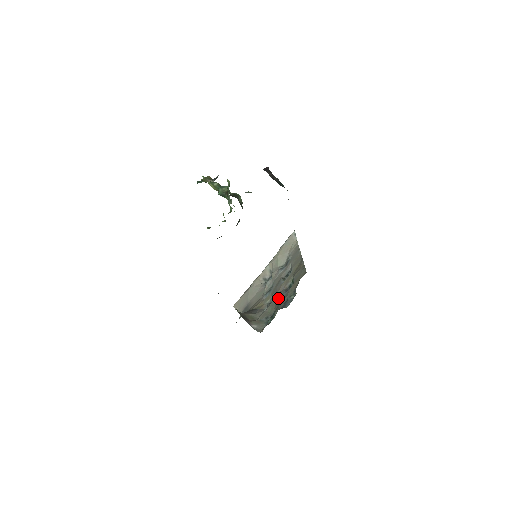
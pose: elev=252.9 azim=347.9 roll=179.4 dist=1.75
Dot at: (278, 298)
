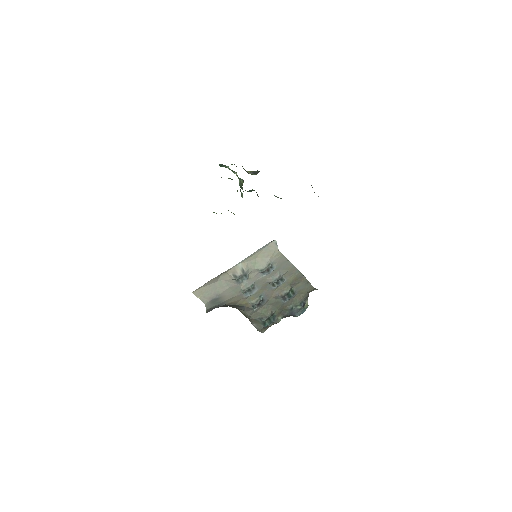
Dot at: (275, 303)
